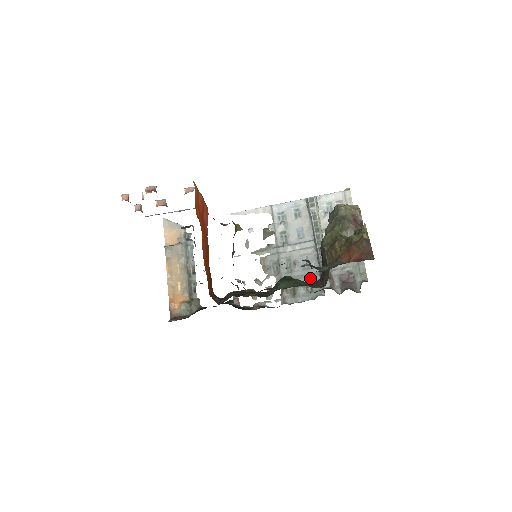
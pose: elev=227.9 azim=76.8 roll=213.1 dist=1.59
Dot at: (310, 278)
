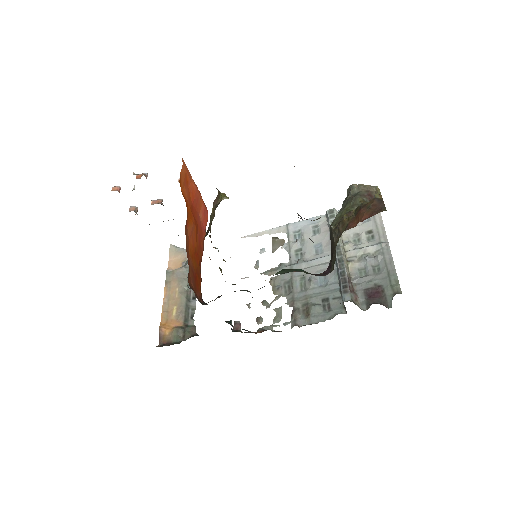
Dot at: (328, 295)
